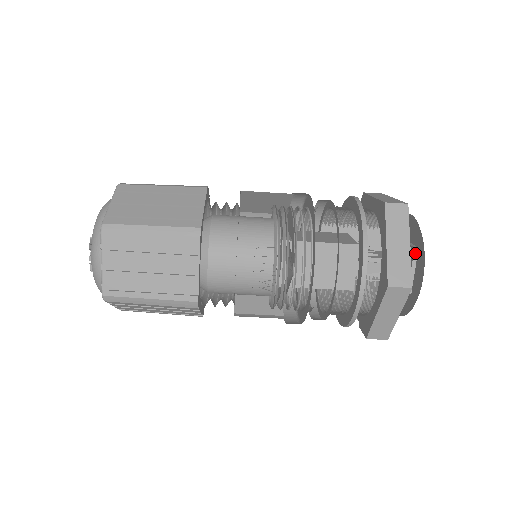
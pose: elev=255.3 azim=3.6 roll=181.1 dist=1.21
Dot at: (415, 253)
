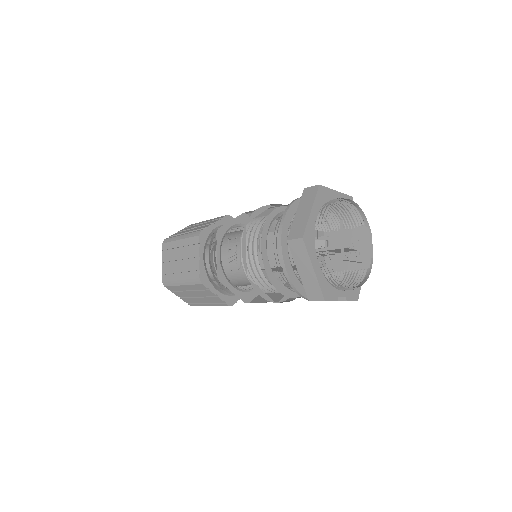
Dot at: (341, 224)
